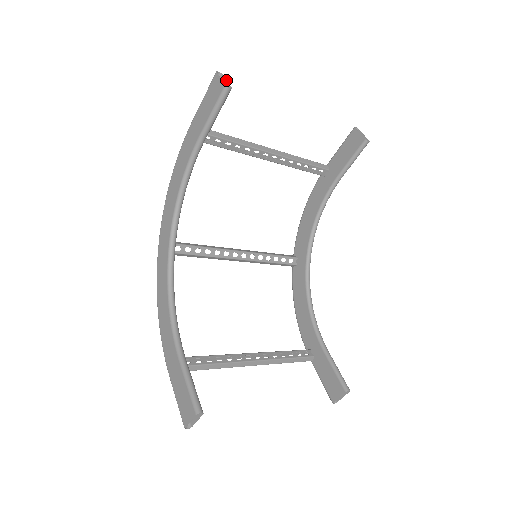
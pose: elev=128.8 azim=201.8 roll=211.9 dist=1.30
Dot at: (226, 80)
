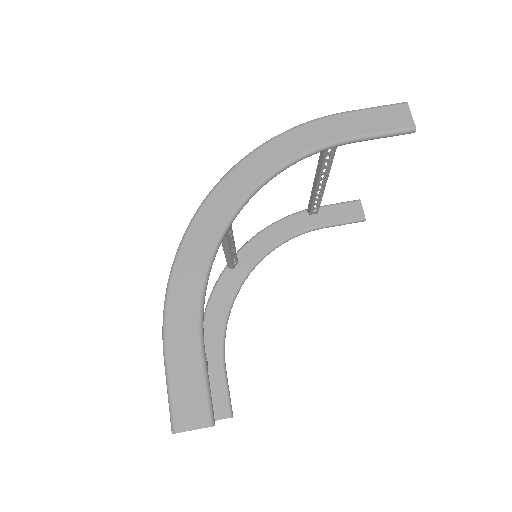
Dot at: occluded
